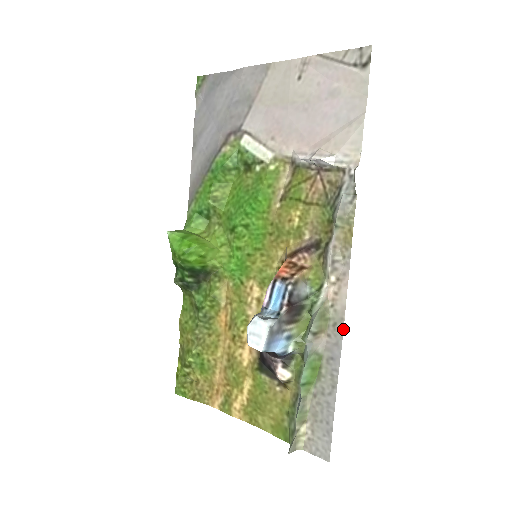
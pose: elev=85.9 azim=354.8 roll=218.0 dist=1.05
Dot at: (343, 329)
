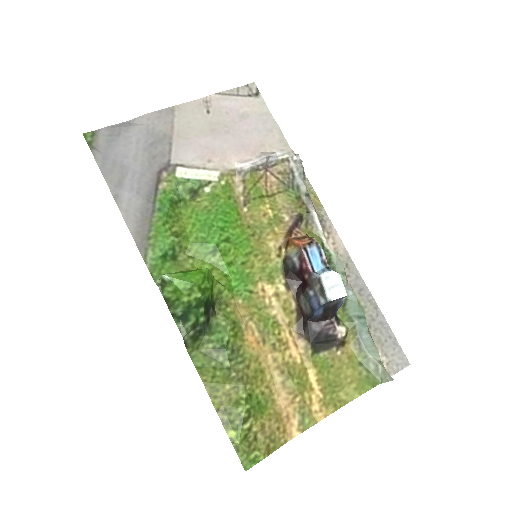
Dot at: (354, 264)
